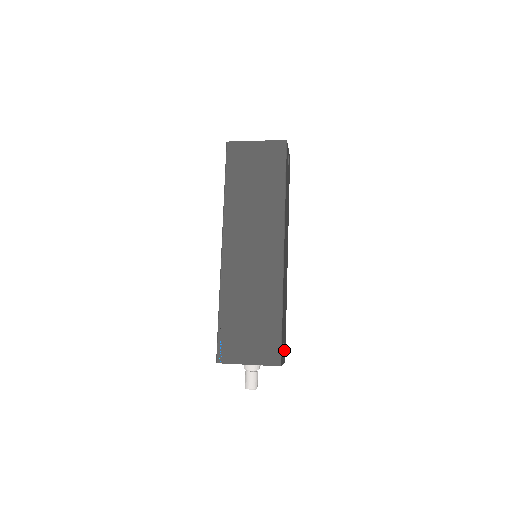
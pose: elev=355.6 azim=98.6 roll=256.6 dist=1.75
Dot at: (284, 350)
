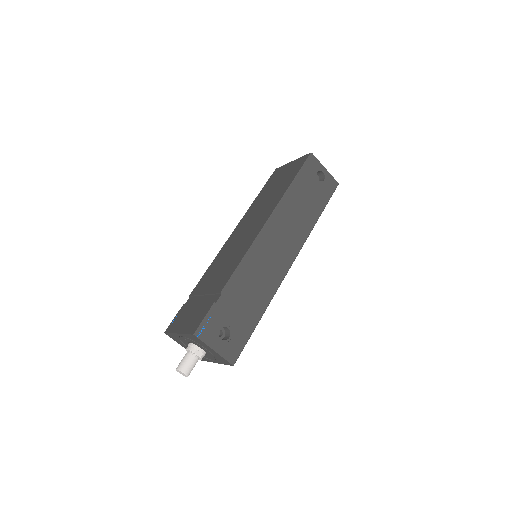
Dot at: (230, 344)
